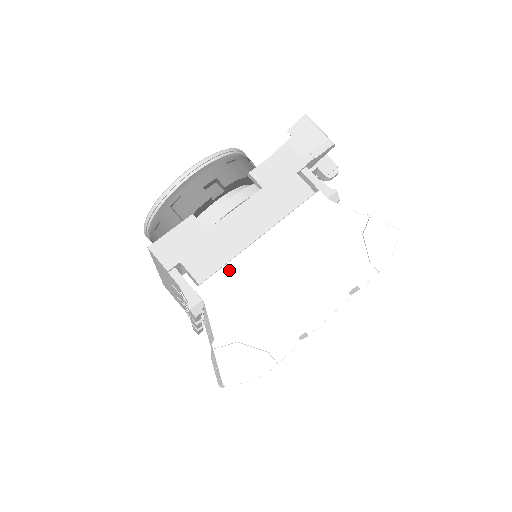
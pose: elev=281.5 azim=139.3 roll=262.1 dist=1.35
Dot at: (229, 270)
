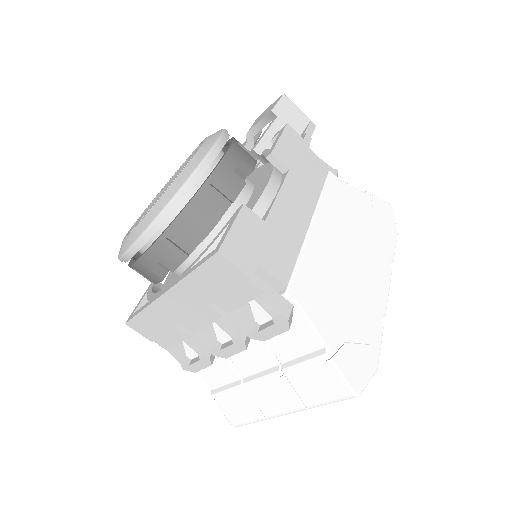
Dot at: (304, 264)
